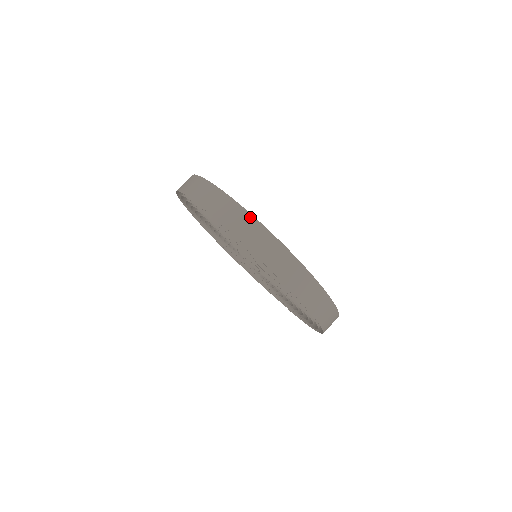
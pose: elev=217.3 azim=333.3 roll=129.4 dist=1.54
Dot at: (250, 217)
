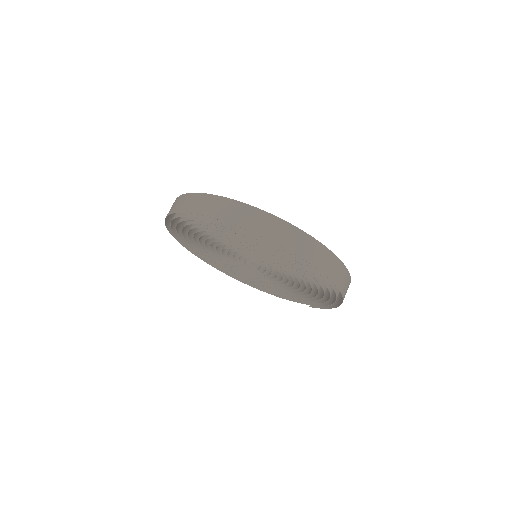
Dot at: (229, 201)
